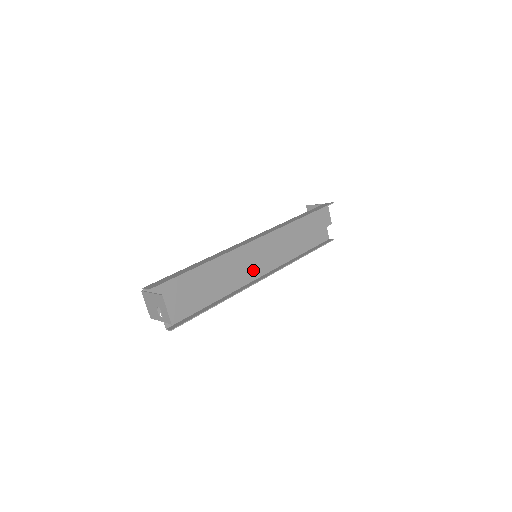
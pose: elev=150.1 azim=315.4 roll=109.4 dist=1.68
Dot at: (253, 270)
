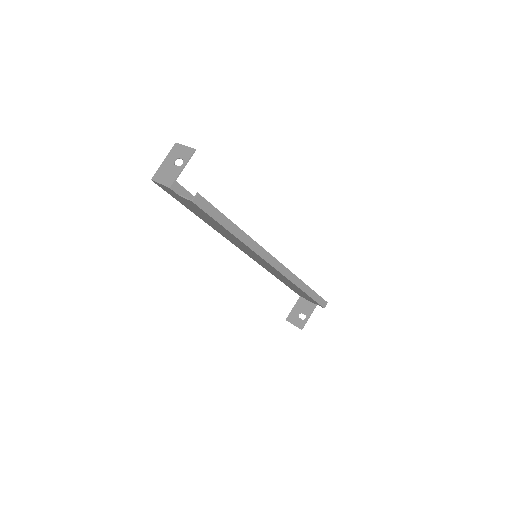
Dot at: (260, 259)
